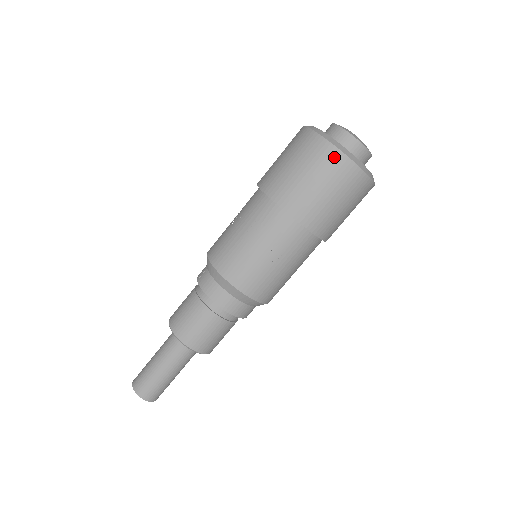
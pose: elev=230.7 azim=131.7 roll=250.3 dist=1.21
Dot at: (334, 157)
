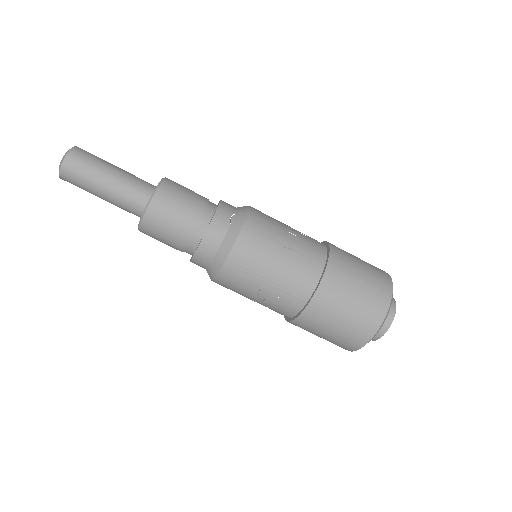
Dot at: (349, 348)
